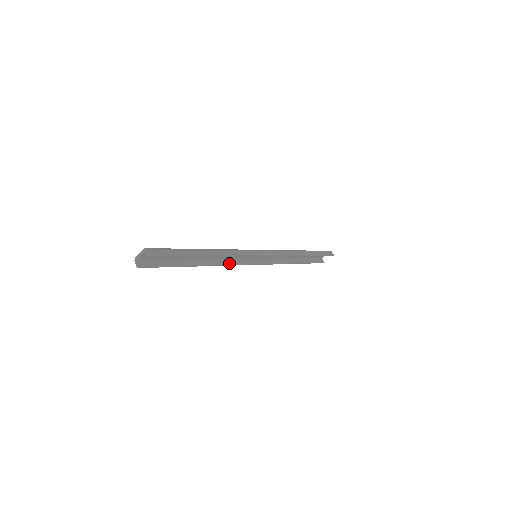
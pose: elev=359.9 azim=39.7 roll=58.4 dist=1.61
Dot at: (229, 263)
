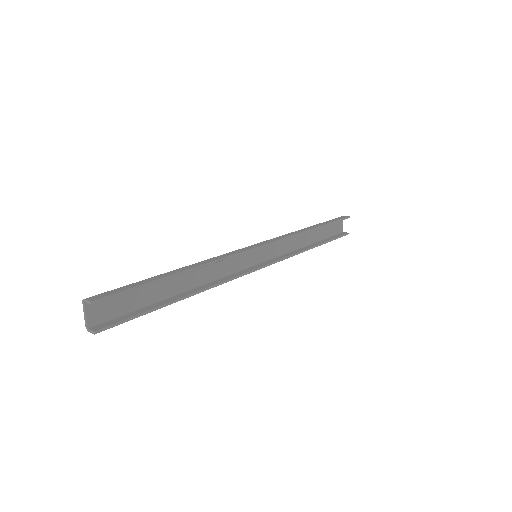
Dot at: (228, 278)
